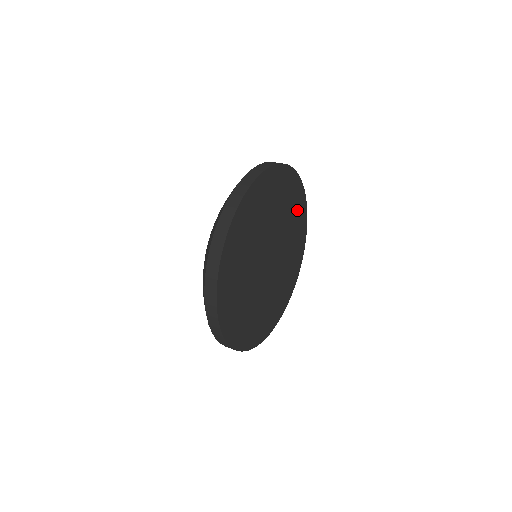
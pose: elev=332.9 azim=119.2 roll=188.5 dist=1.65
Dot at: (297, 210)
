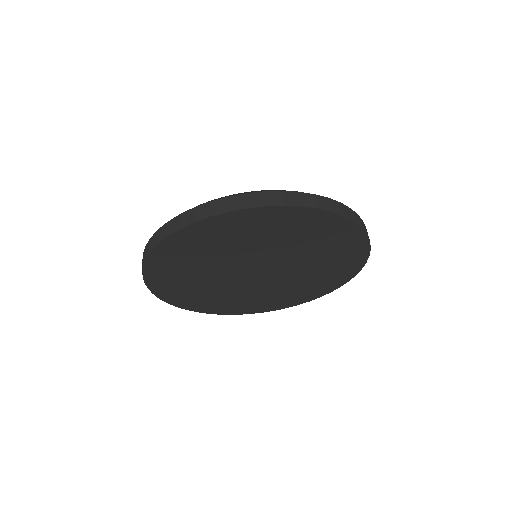
Dot at: (318, 231)
